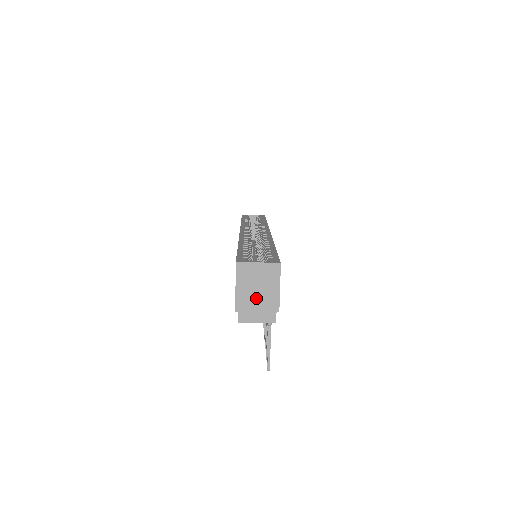
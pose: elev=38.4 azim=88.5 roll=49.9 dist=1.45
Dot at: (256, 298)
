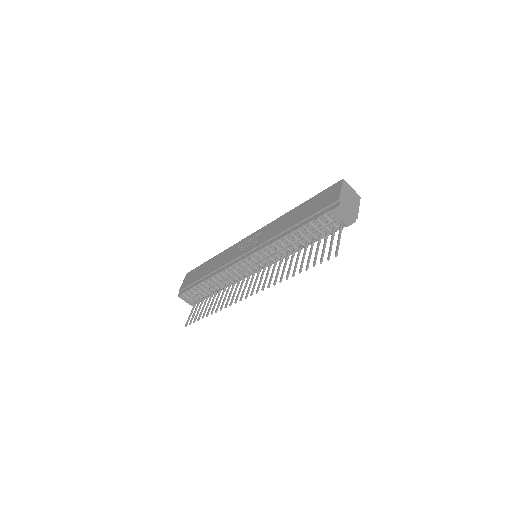
Dot at: (349, 202)
